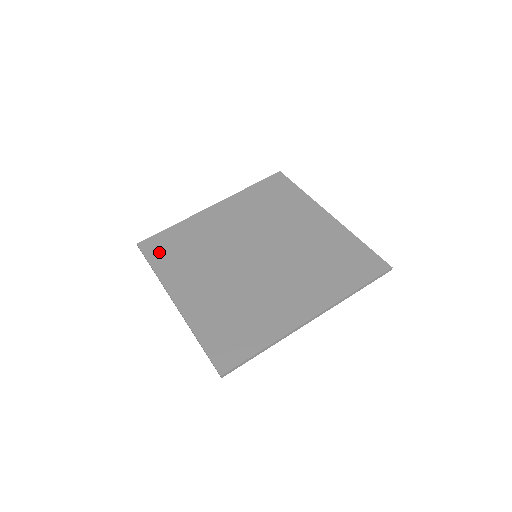
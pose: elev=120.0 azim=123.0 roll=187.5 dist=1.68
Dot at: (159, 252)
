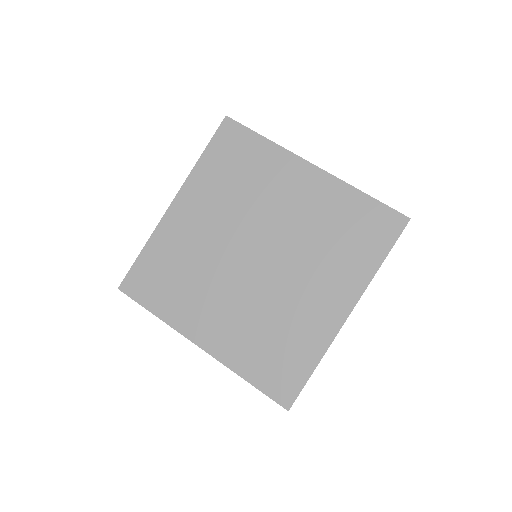
Dot at: (148, 291)
